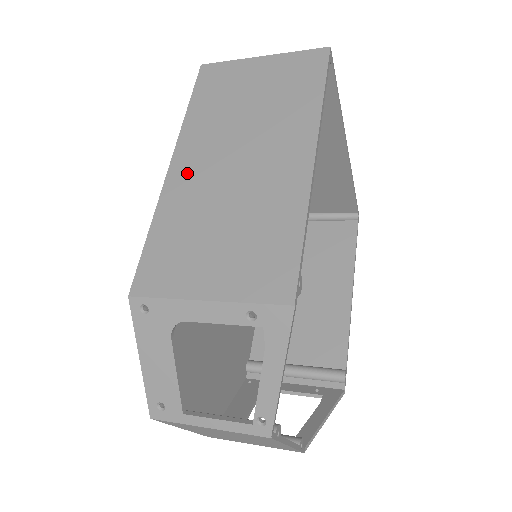
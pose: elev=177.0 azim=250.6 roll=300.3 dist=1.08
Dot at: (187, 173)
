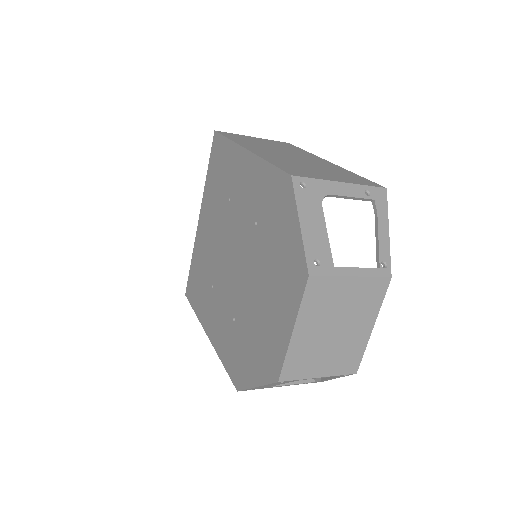
Dot at: (263, 153)
